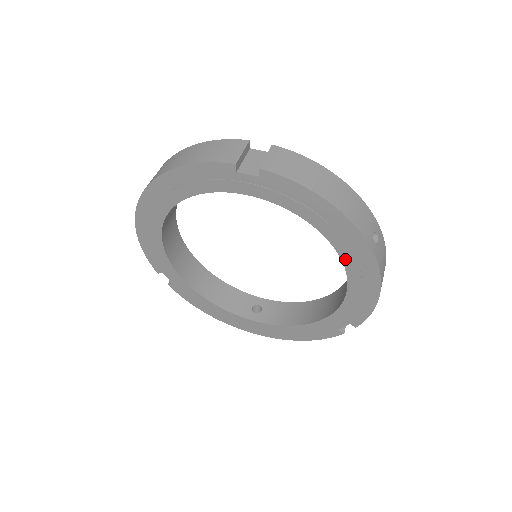
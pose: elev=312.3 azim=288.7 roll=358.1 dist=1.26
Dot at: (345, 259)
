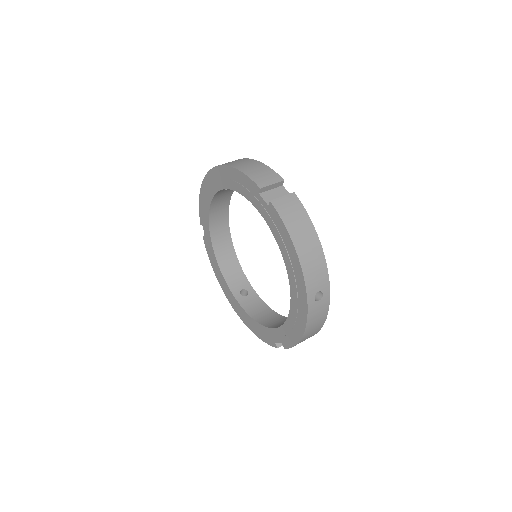
Dot at: (292, 295)
